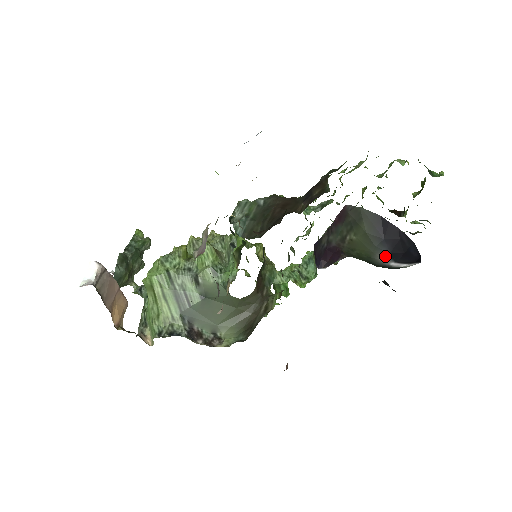
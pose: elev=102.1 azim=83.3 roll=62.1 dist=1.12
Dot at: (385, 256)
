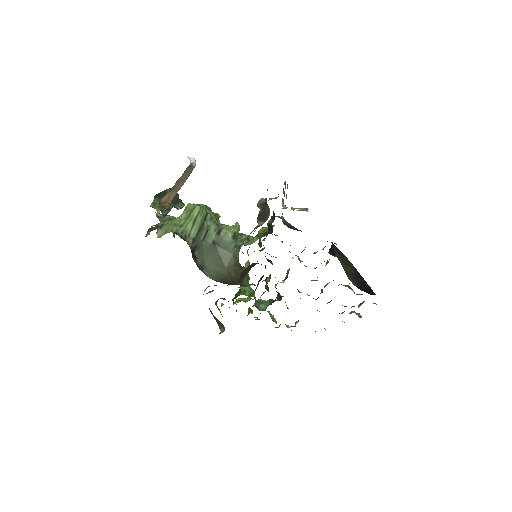
Dot at: (354, 285)
